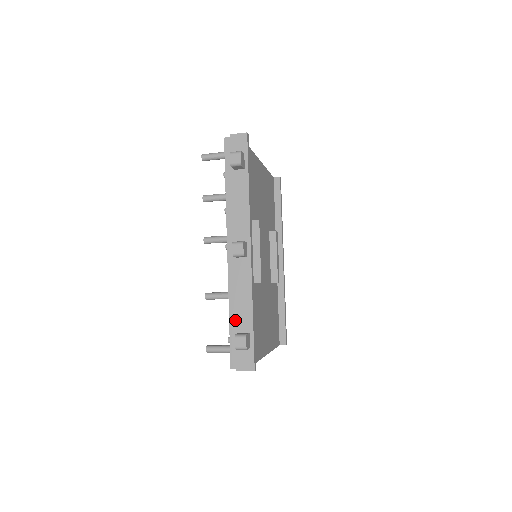
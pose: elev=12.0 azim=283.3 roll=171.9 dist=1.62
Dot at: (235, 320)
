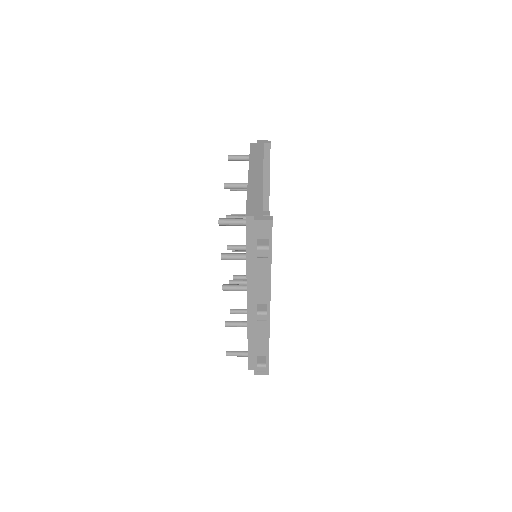
Dot at: (254, 349)
